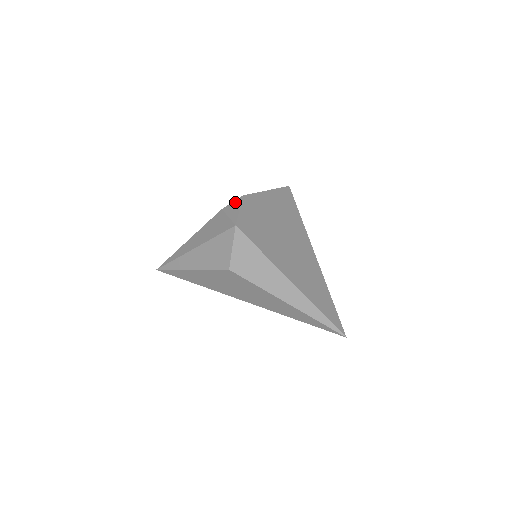
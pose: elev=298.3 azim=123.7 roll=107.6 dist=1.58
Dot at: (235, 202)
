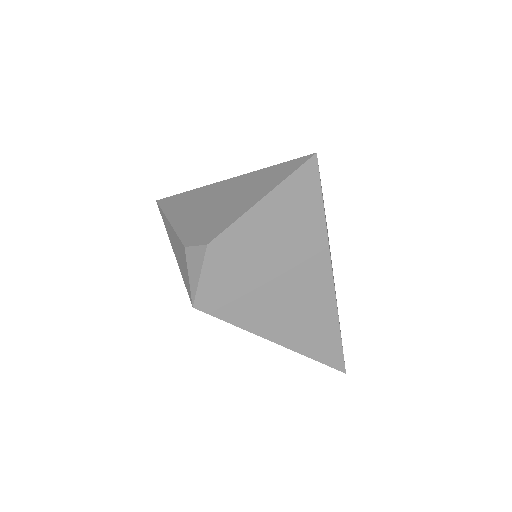
Dot at: (197, 251)
